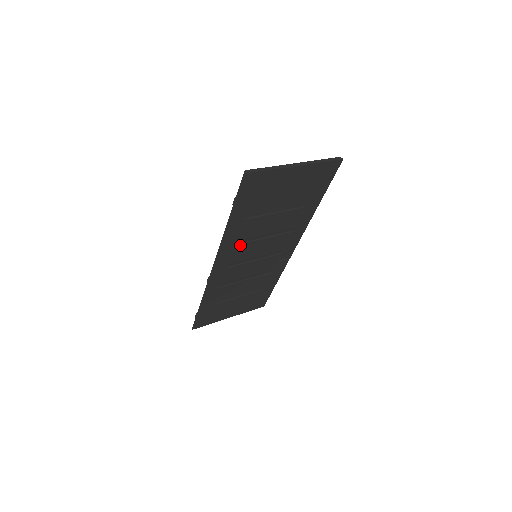
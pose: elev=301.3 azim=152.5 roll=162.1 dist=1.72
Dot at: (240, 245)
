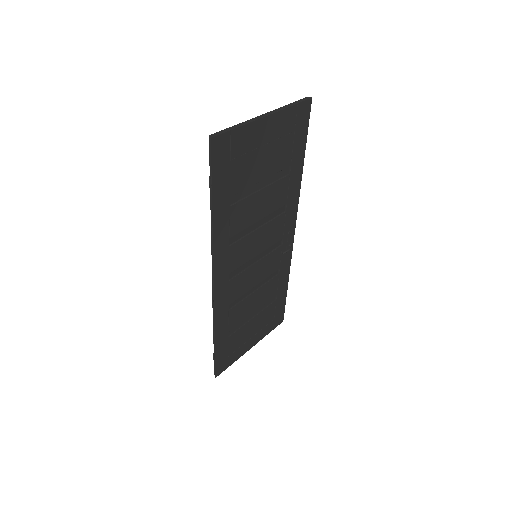
Dot at: (234, 245)
